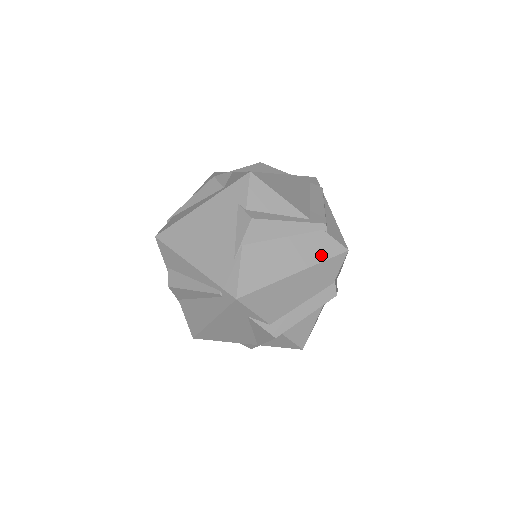
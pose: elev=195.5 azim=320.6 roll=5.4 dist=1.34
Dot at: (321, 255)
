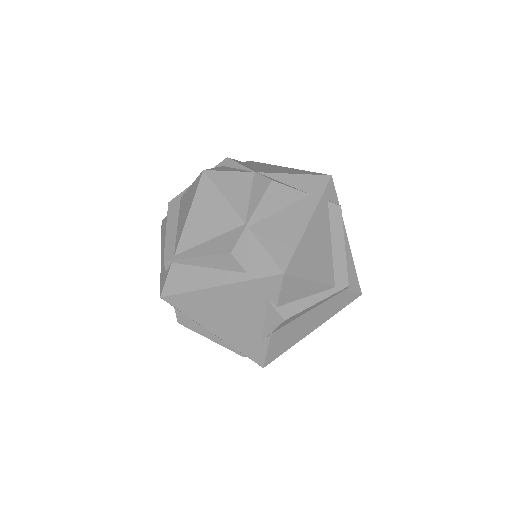
Dot at: (338, 309)
